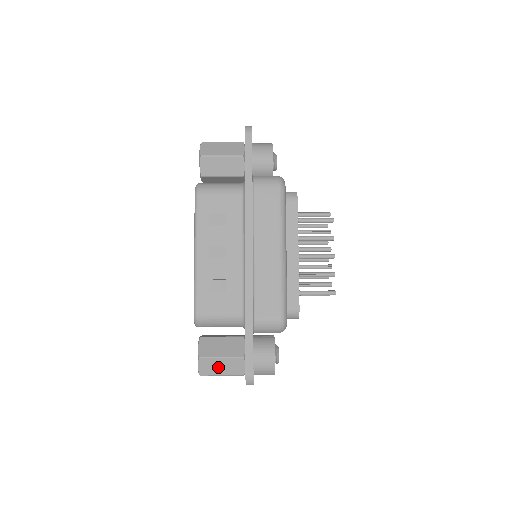
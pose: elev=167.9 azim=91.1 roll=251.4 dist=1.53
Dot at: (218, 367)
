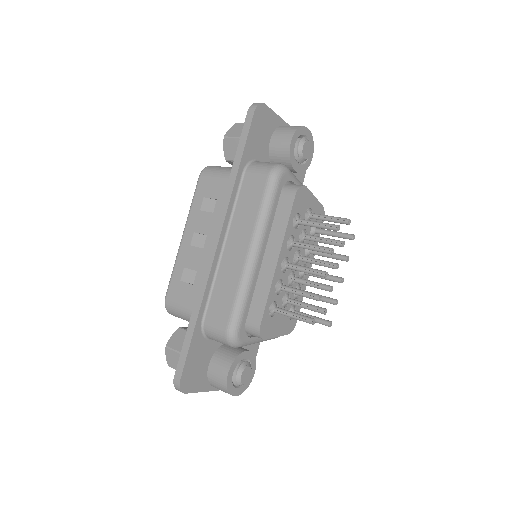
Dot at: occluded
